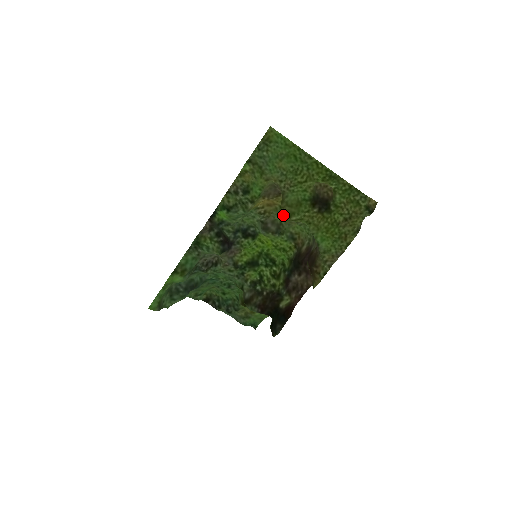
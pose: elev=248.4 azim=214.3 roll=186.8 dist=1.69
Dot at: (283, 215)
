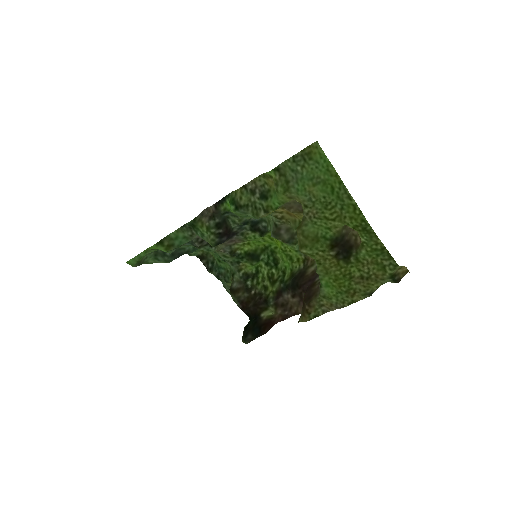
Dot at: occluded
